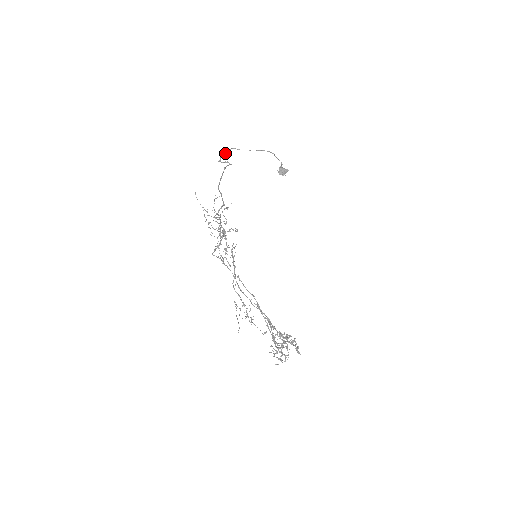
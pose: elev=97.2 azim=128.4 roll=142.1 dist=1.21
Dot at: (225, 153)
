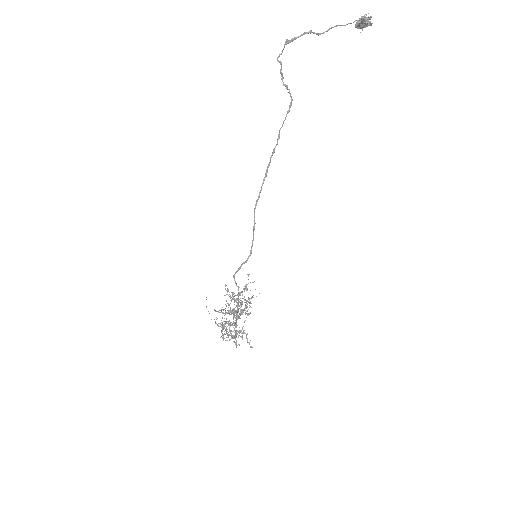
Dot at: (296, 38)
